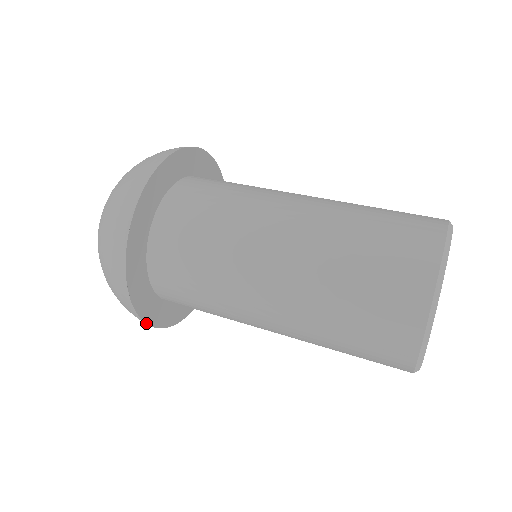
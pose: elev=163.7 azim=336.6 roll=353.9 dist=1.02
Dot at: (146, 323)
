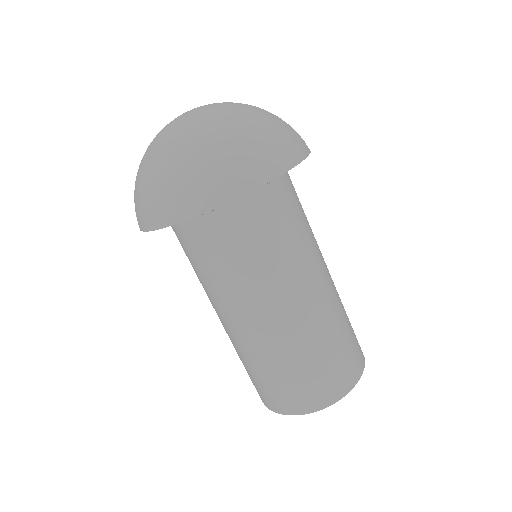
Dot at: (160, 228)
